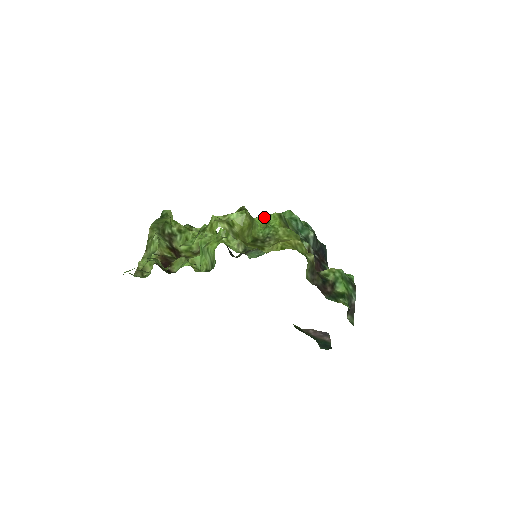
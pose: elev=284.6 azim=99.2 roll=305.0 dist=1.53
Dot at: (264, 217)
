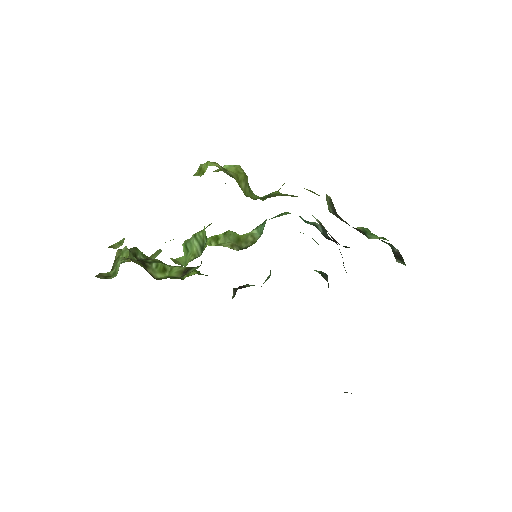
Dot at: occluded
